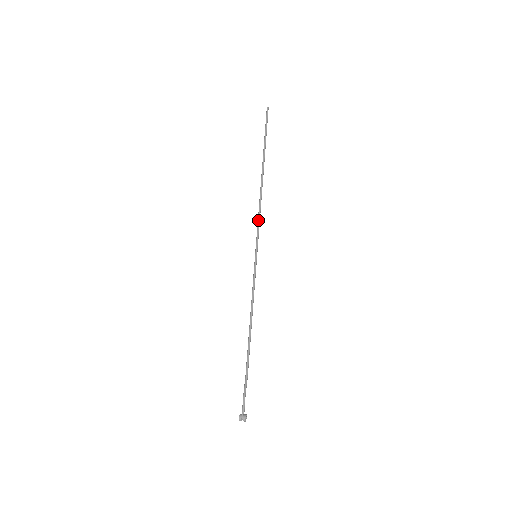
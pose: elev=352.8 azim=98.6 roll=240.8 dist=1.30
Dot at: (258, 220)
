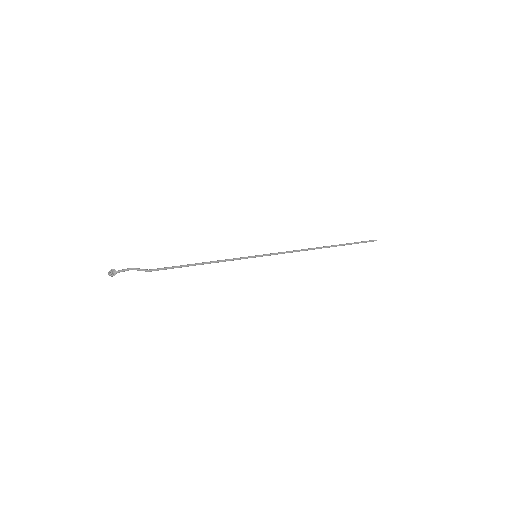
Dot at: occluded
